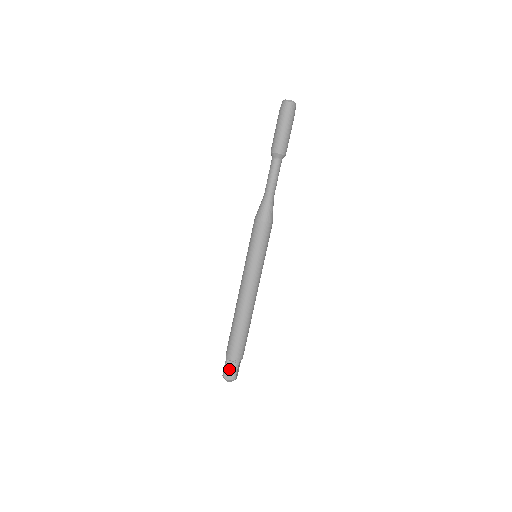
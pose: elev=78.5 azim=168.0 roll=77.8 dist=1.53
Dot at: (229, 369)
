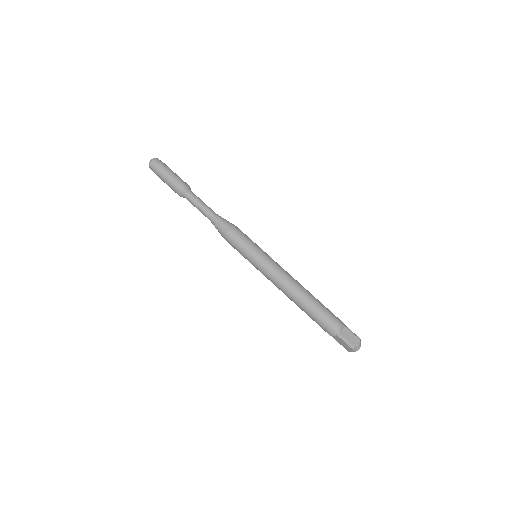
Dot at: (341, 343)
